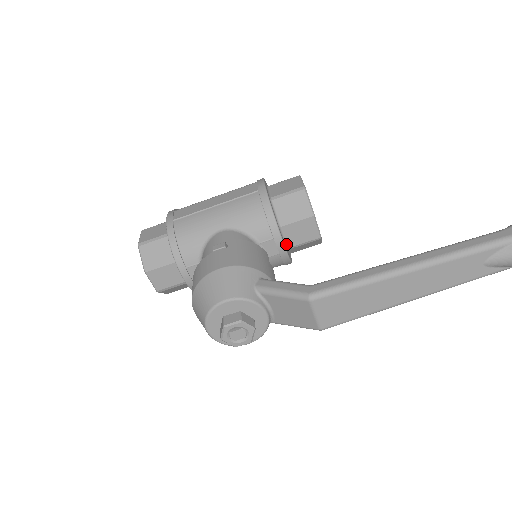
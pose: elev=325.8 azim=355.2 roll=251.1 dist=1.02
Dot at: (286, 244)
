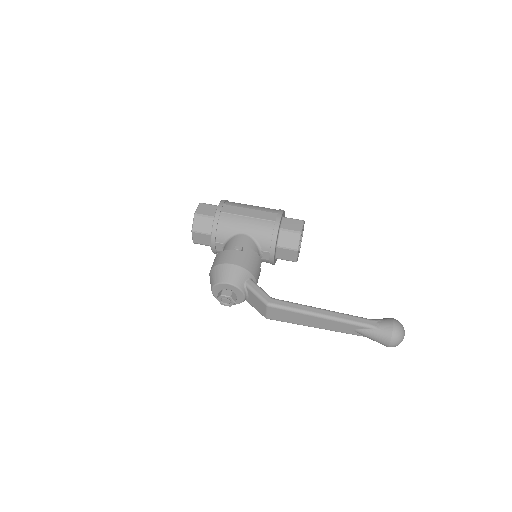
Dot at: (276, 256)
